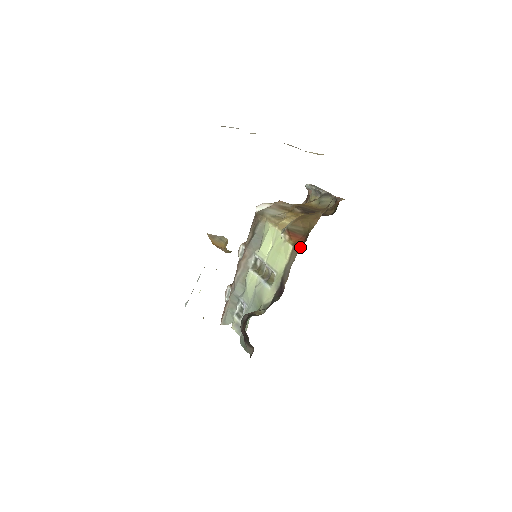
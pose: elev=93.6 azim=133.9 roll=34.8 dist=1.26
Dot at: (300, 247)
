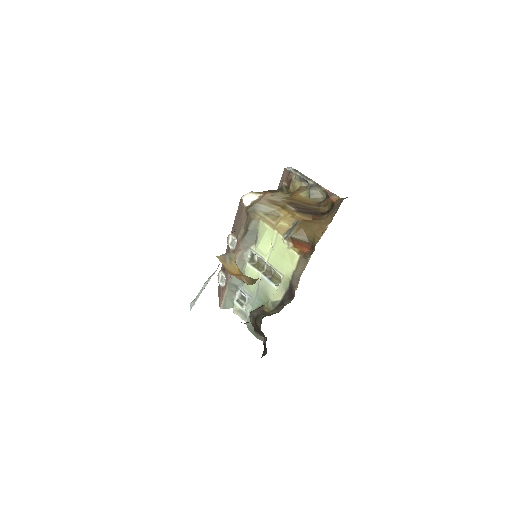
Dot at: (309, 259)
